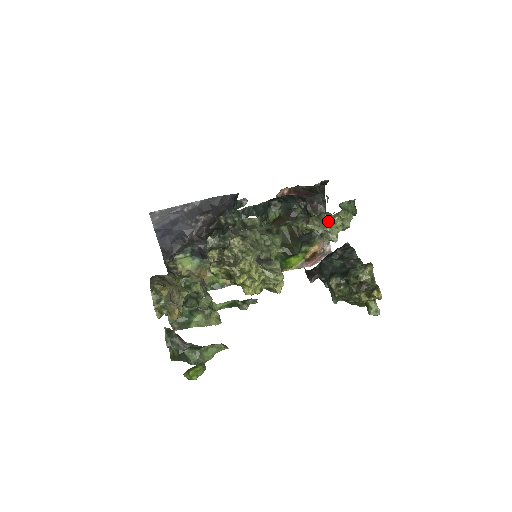
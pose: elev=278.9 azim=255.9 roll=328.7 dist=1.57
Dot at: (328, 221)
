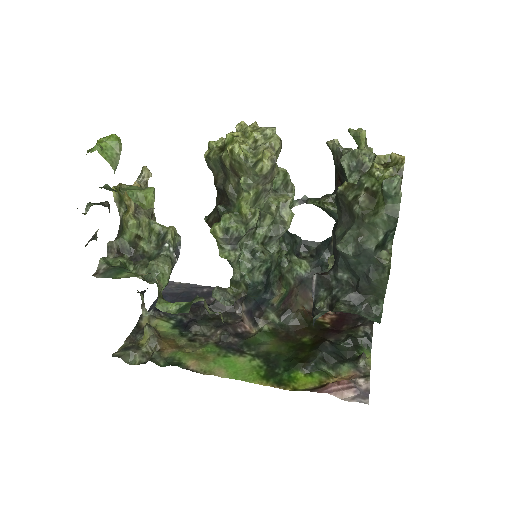
Dot at: (350, 129)
